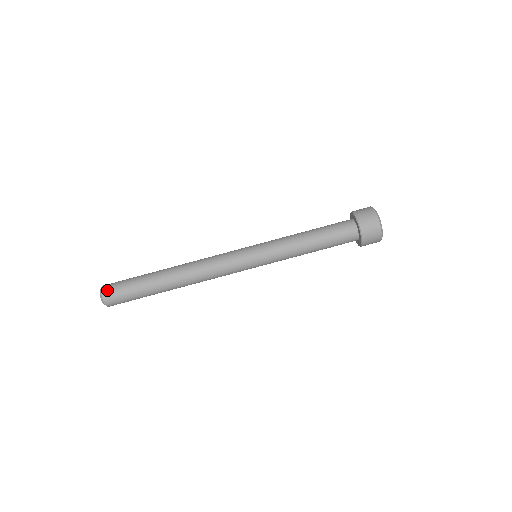
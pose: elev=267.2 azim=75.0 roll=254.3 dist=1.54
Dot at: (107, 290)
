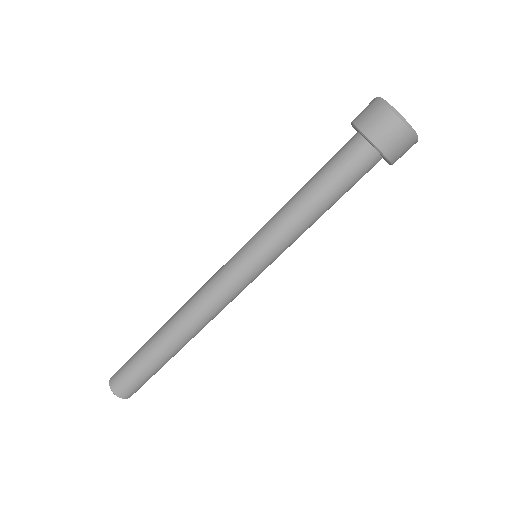
Dot at: (122, 392)
